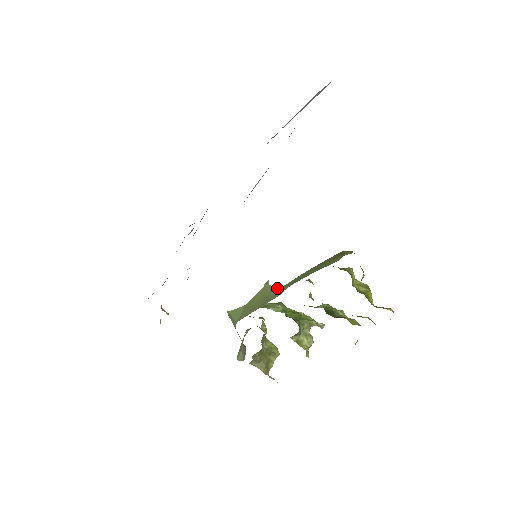
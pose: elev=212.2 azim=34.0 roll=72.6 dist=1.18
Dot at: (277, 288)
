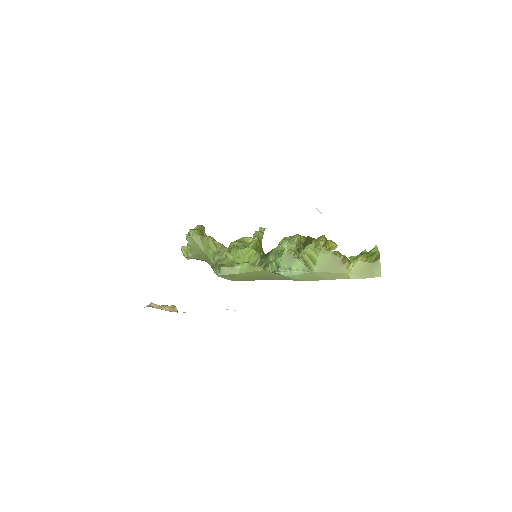
Dot at: (284, 276)
